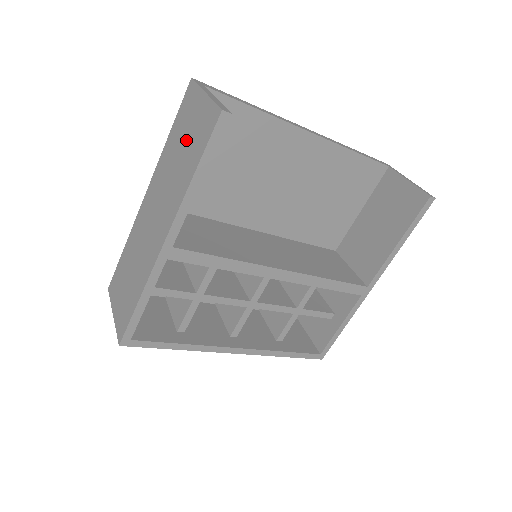
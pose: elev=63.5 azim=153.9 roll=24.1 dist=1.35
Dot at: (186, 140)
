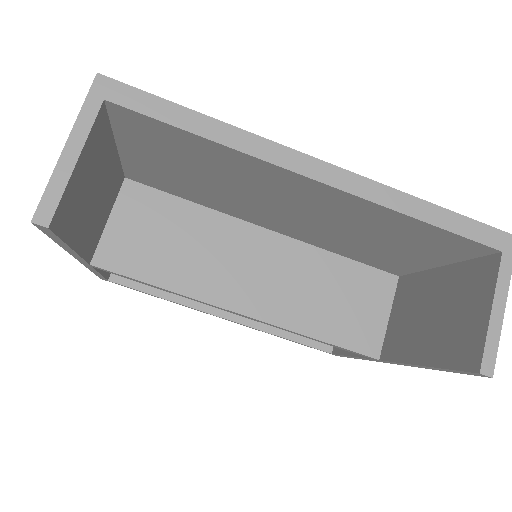
Dot at: occluded
